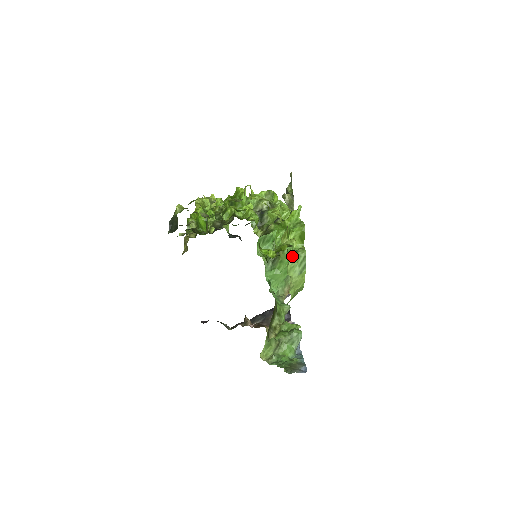
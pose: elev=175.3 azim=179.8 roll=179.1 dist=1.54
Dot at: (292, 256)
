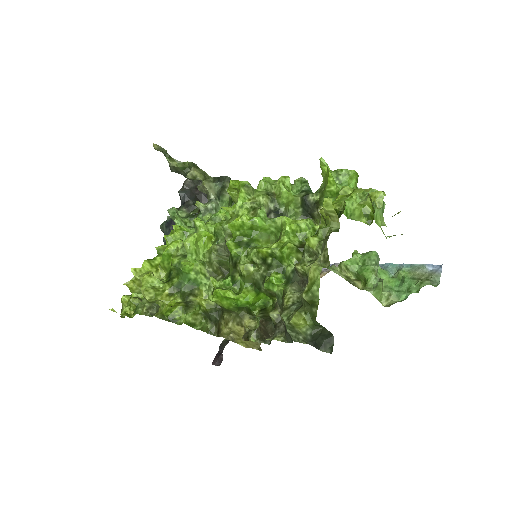
Dot at: occluded
